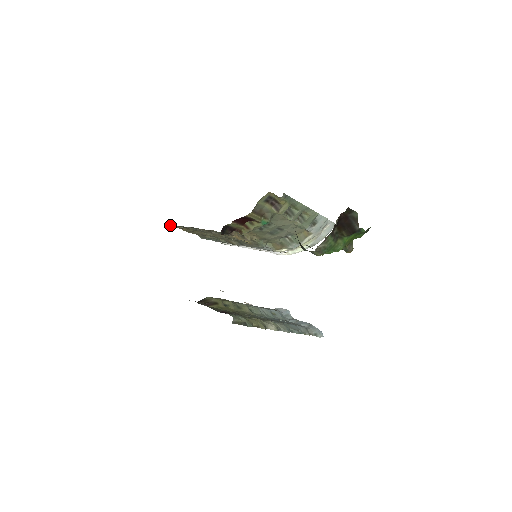
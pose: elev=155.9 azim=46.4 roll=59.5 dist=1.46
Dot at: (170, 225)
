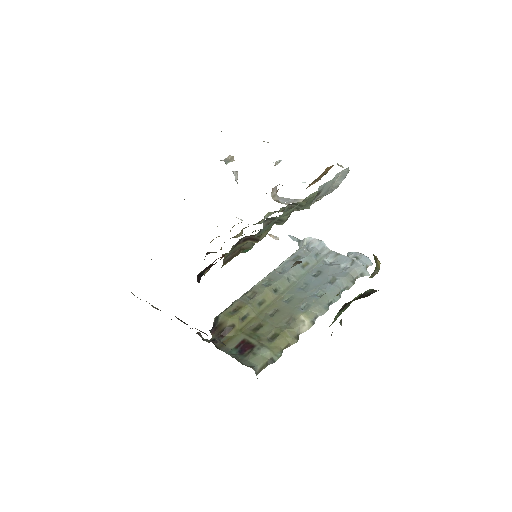
Dot at: occluded
